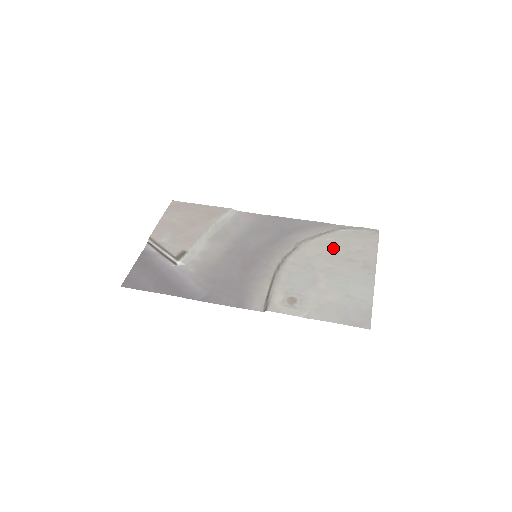
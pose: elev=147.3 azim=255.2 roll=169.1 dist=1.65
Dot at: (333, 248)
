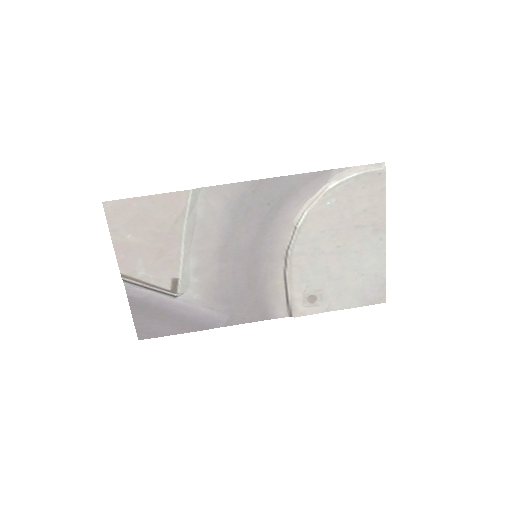
Dot at: (337, 216)
